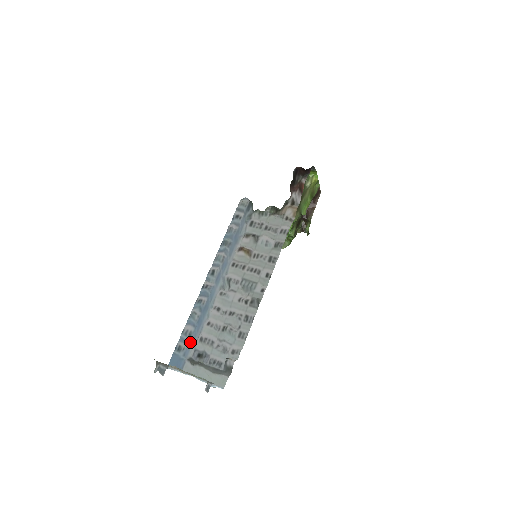
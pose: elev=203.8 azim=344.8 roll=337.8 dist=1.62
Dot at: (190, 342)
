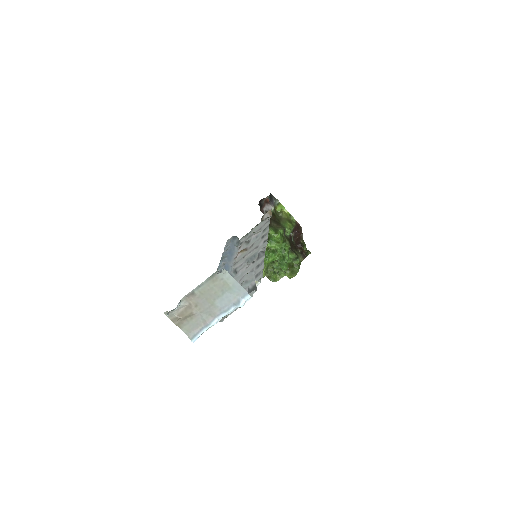
Dot at: occluded
